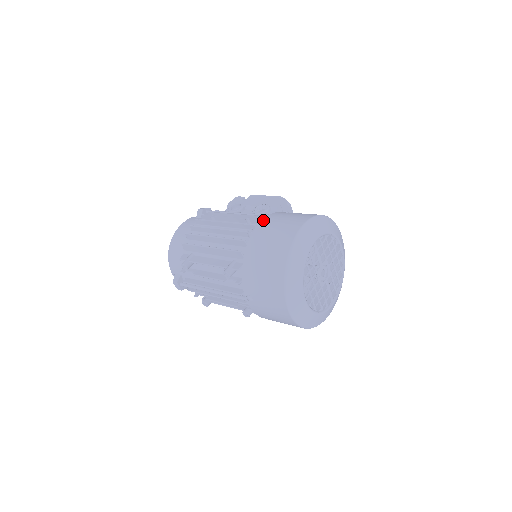
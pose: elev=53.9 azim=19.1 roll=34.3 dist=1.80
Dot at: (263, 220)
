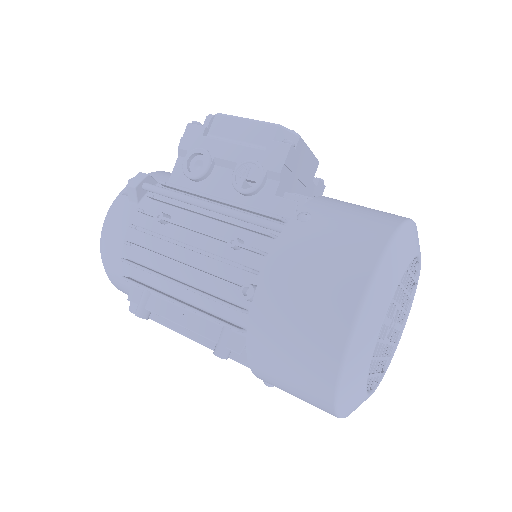
Dot at: (267, 267)
